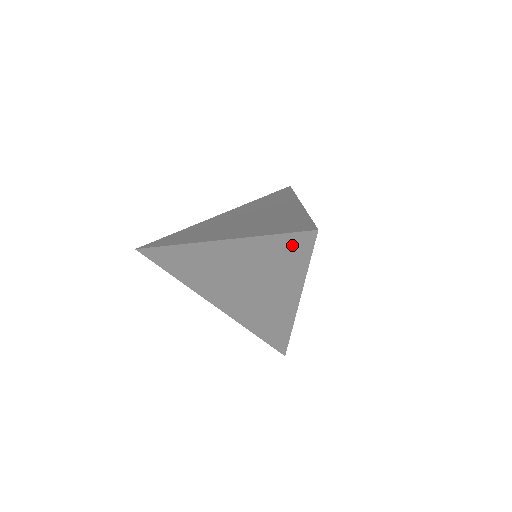
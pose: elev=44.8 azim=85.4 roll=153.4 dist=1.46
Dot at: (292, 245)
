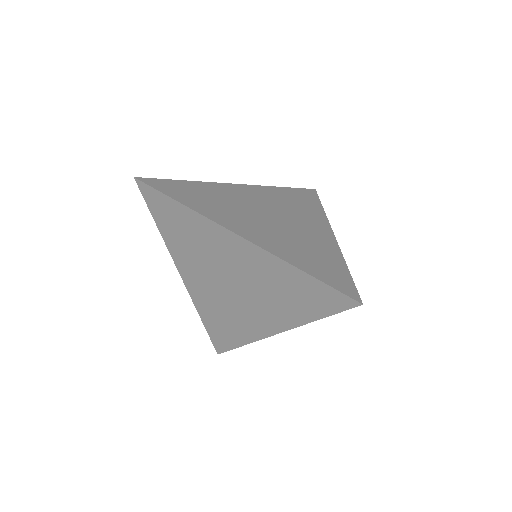
Dot at: (321, 295)
